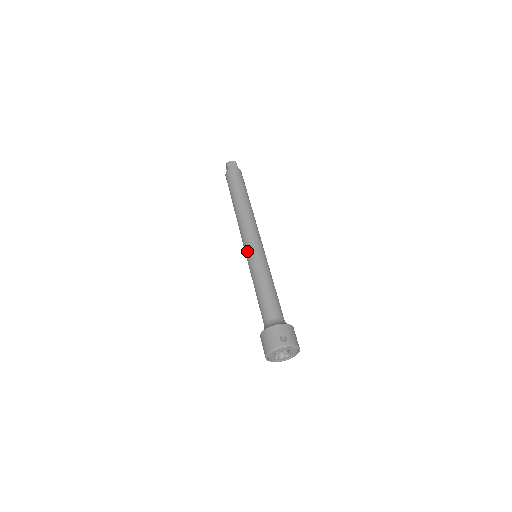
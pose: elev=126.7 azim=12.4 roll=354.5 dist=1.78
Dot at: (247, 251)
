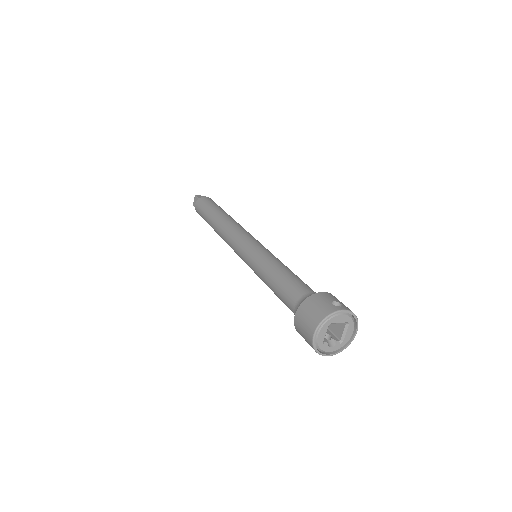
Dot at: (245, 248)
